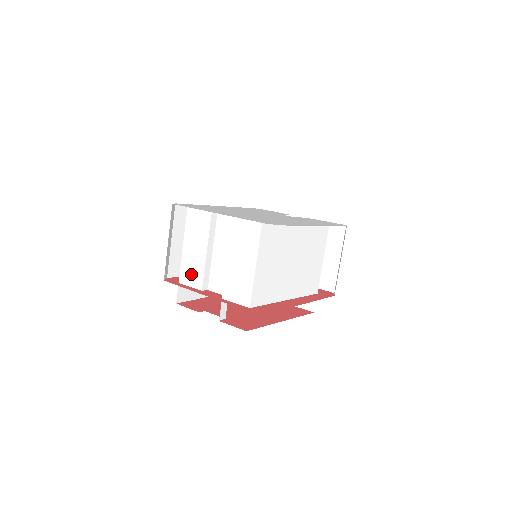
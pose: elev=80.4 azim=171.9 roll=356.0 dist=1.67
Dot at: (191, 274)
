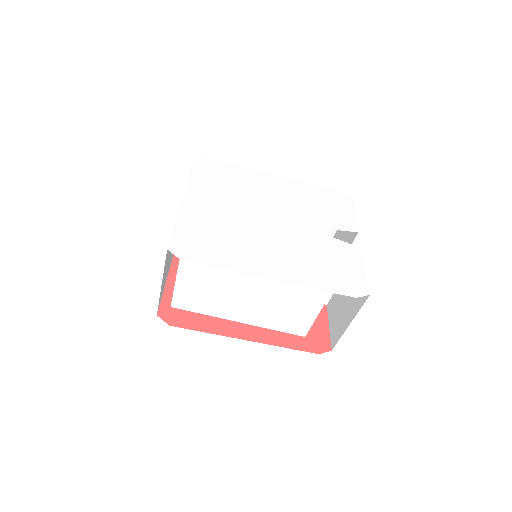
Dot at: occluded
